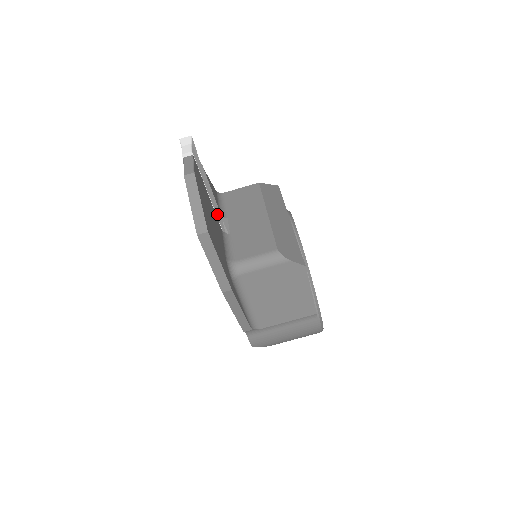
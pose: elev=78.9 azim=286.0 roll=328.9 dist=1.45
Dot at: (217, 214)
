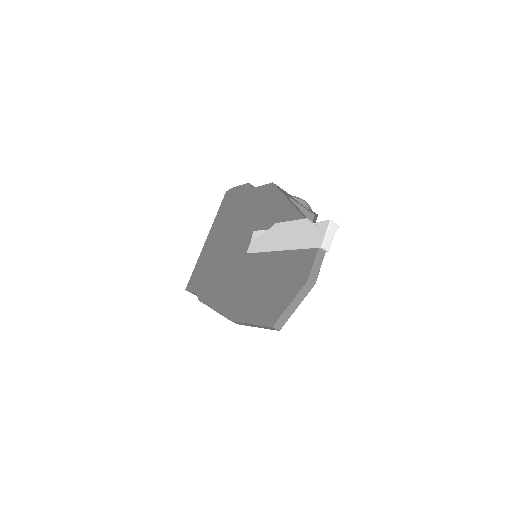
Dot at: occluded
